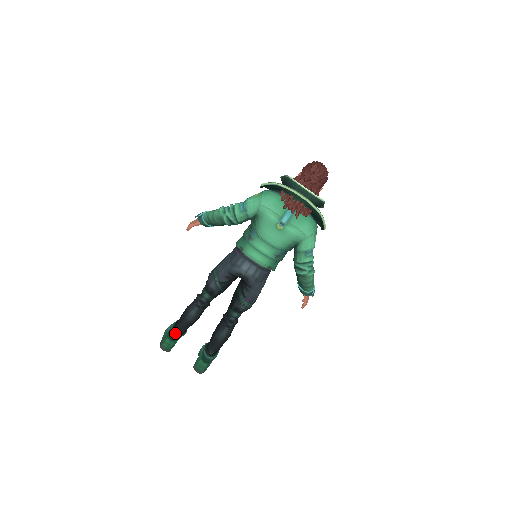
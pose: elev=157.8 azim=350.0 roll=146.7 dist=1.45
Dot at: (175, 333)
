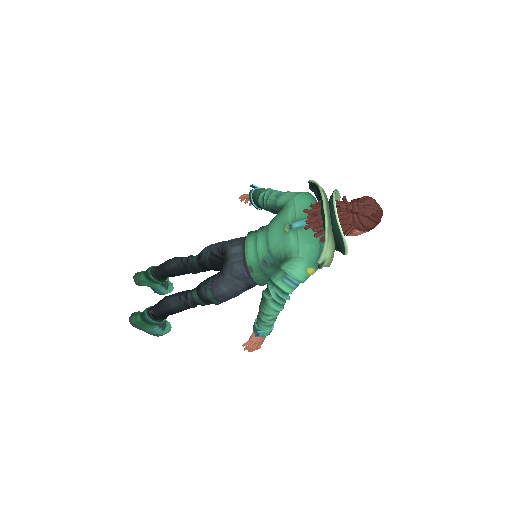
Dot at: (152, 270)
